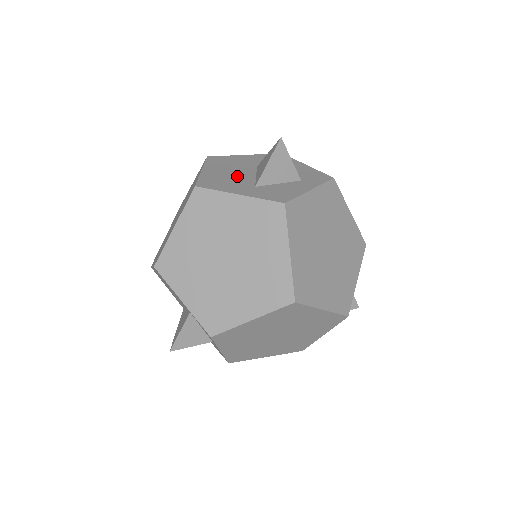
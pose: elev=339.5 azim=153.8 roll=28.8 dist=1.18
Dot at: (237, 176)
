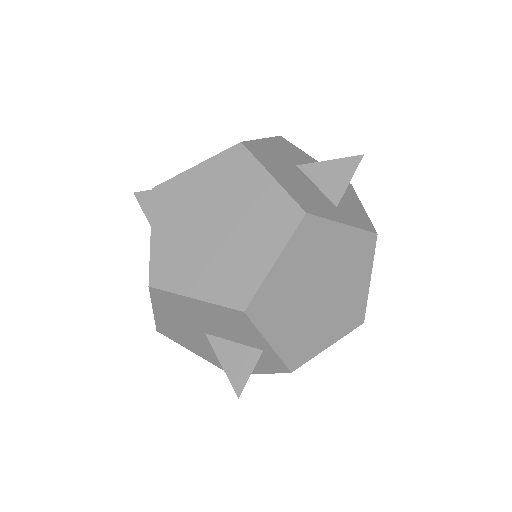
Dot at: (307, 187)
